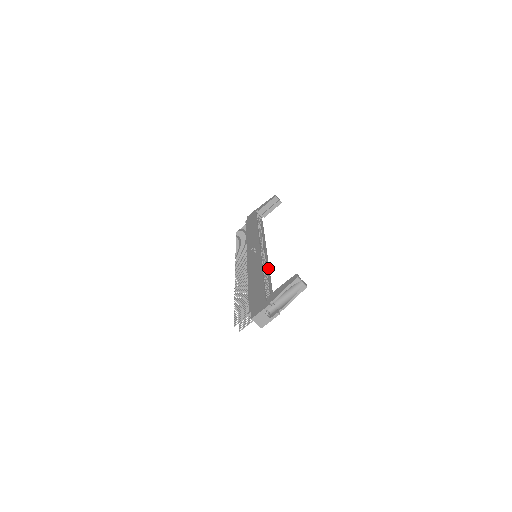
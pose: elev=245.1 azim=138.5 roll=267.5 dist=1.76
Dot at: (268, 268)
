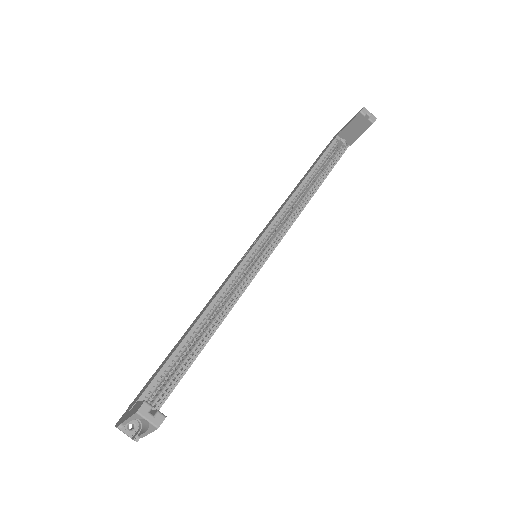
Dot at: (233, 302)
